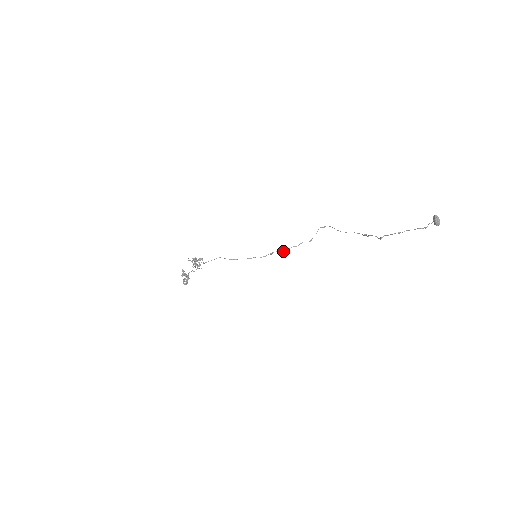
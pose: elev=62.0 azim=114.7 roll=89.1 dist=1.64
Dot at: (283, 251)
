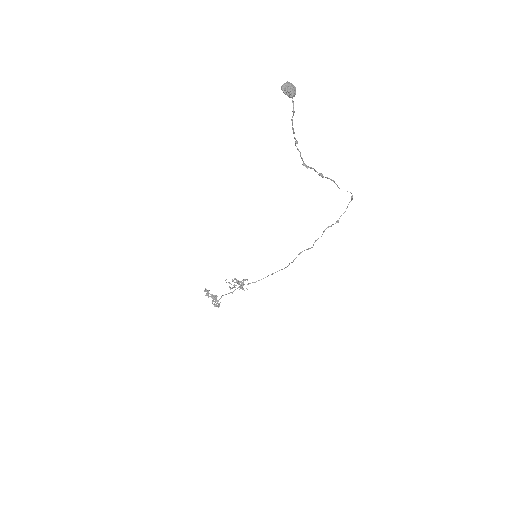
Dot at: (312, 247)
